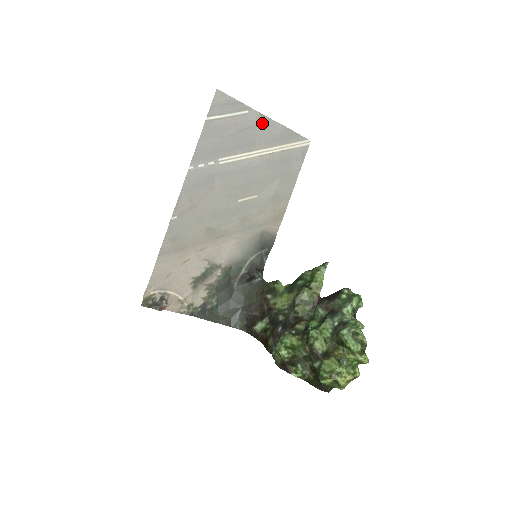
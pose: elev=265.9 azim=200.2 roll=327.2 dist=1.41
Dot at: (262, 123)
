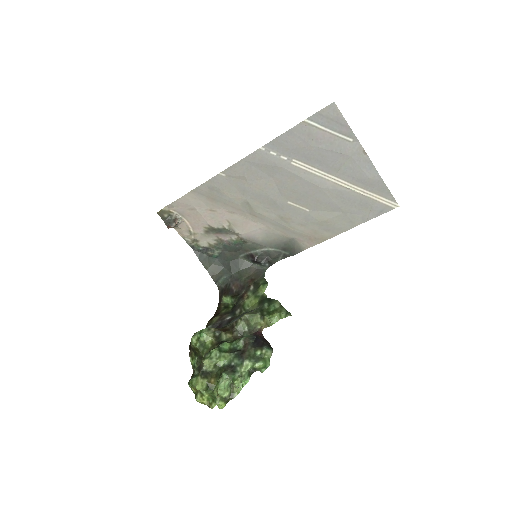
Dot at: (359, 159)
